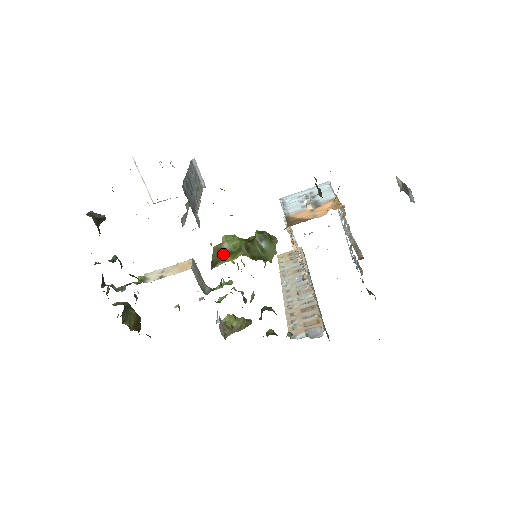
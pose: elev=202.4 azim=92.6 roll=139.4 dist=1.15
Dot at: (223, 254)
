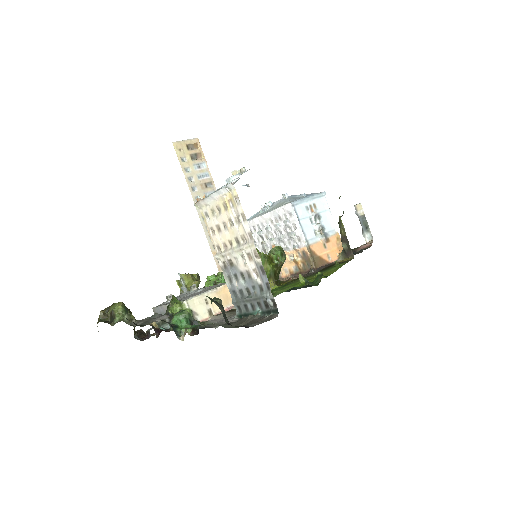
Dot at: occluded
